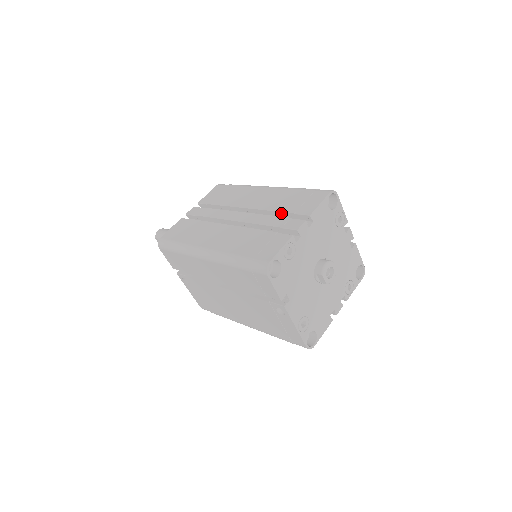
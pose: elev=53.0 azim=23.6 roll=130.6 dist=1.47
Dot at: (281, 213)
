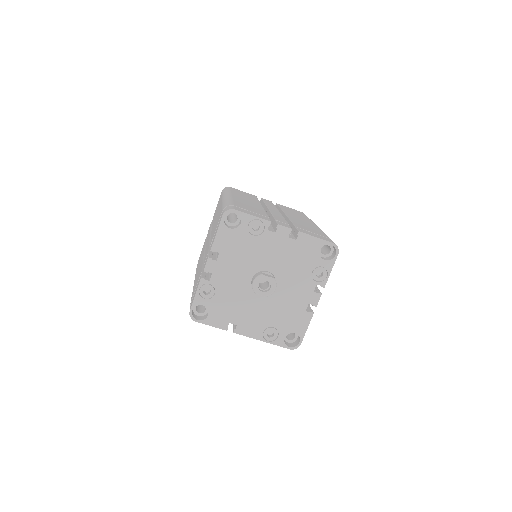
Dot at: occluded
